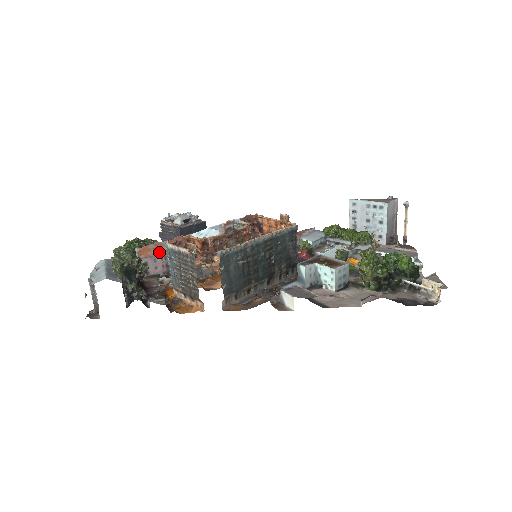
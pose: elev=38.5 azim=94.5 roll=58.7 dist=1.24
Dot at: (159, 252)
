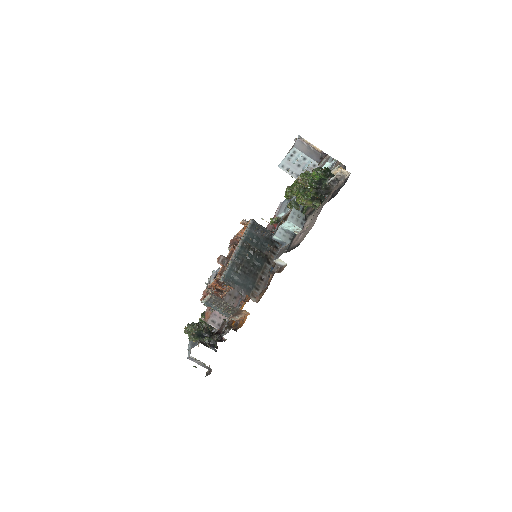
Dot at: (213, 309)
